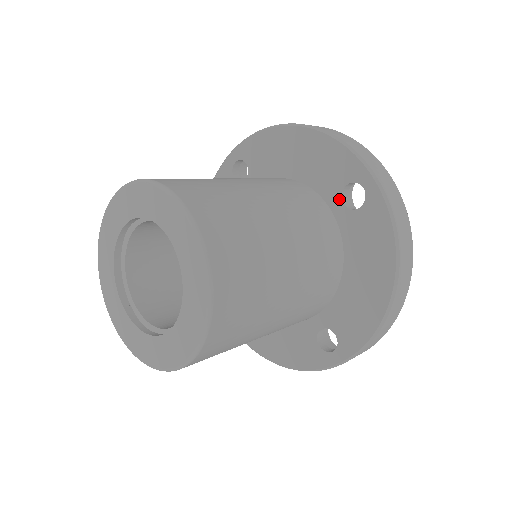
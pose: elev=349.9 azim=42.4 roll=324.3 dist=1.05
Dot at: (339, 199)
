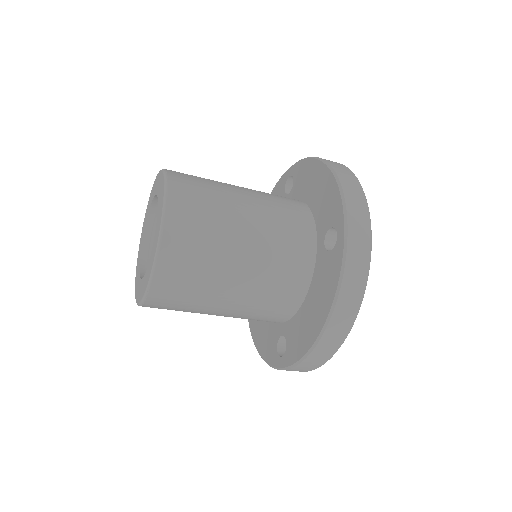
Dot at: (286, 196)
